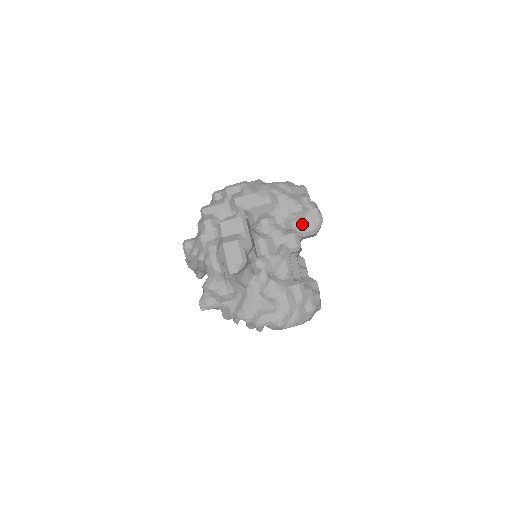
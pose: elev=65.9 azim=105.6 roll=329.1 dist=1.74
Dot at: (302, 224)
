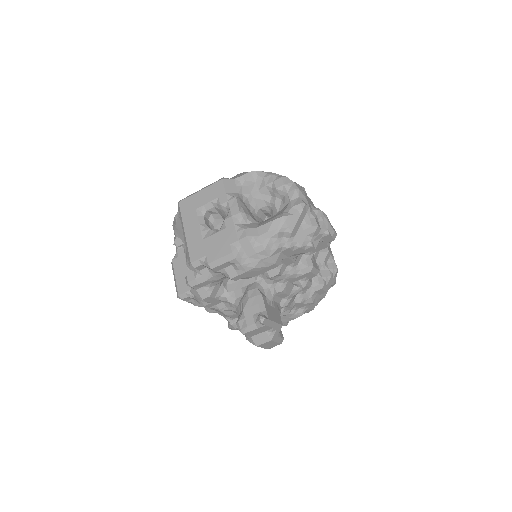
Dot at: occluded
